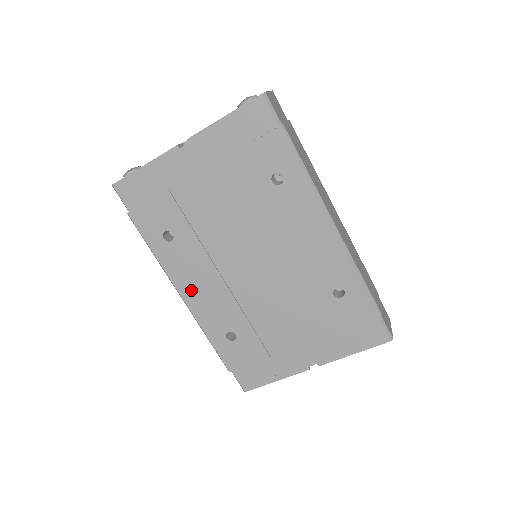
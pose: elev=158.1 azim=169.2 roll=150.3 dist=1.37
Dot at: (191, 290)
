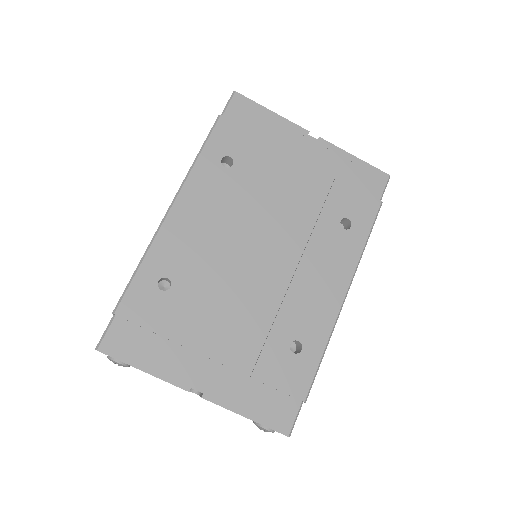
Dot at: (187, 212)
